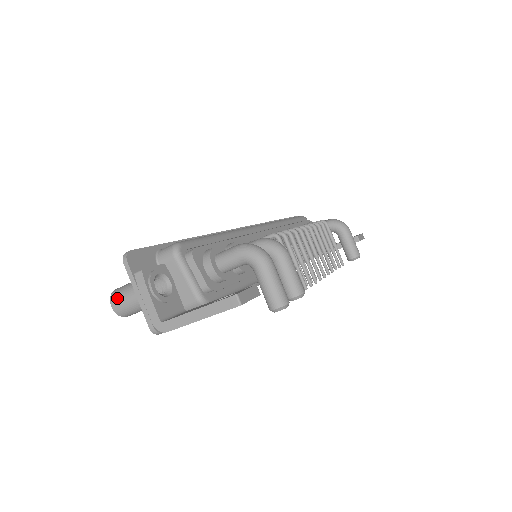
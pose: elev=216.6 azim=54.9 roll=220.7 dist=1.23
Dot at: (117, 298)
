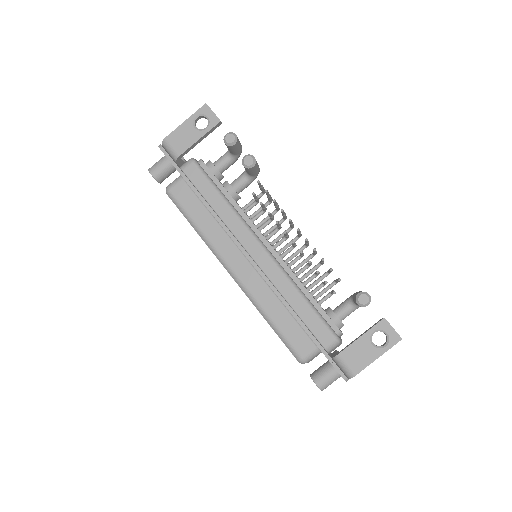
Dot at: occluded
